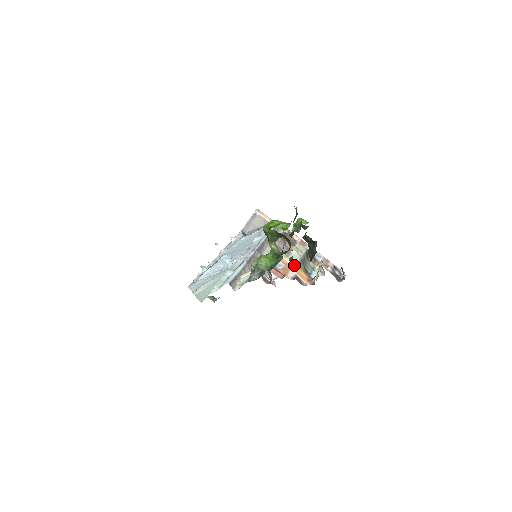
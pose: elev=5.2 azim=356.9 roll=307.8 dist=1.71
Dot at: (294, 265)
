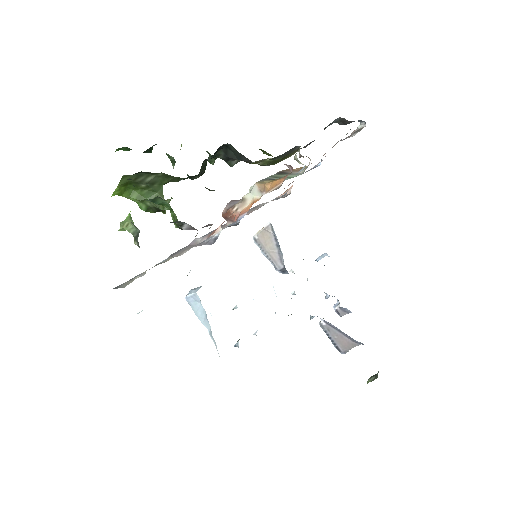
Dot at: (258, 194)
